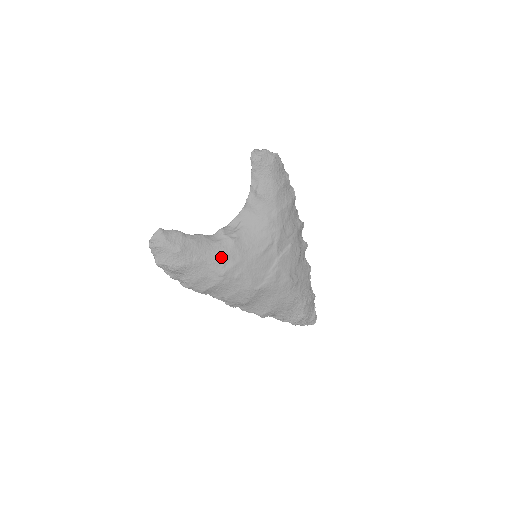
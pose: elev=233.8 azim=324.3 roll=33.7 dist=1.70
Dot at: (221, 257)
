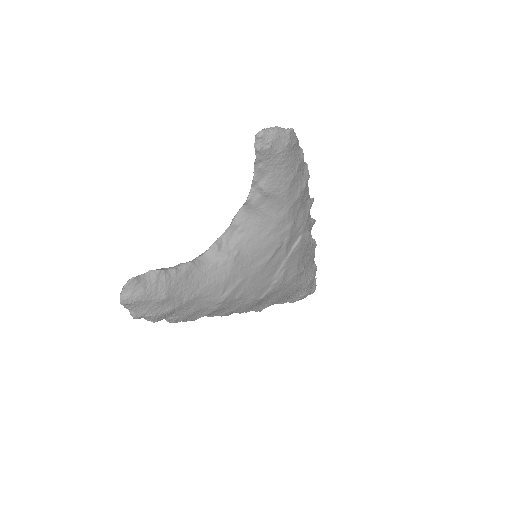
Dot at: (219, 284)
